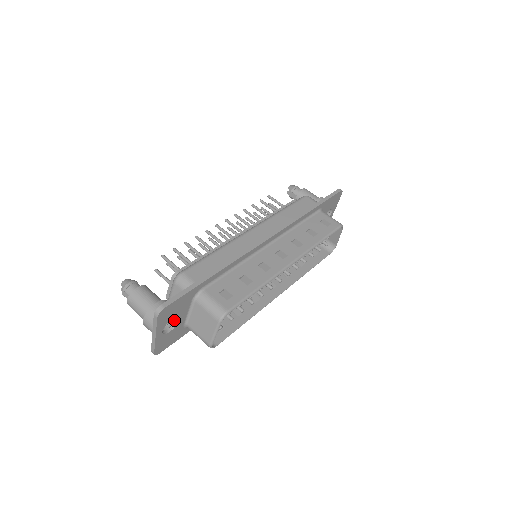
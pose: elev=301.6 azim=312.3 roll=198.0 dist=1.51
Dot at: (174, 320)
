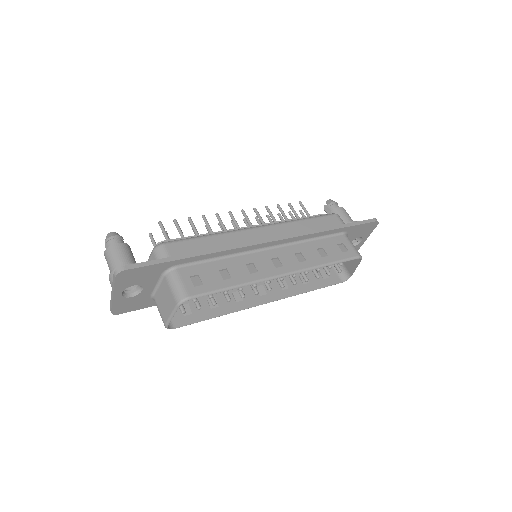
Dot at: (140, 287)
